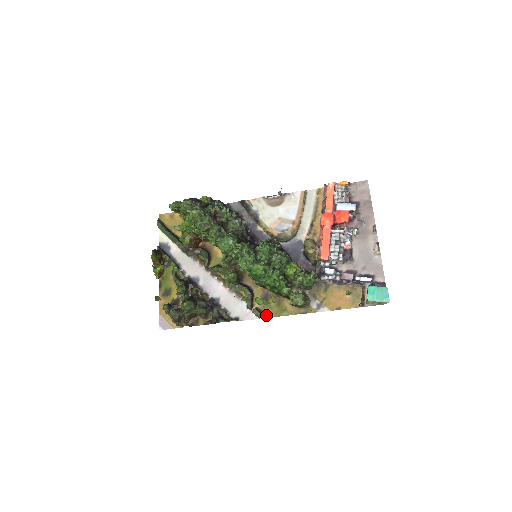
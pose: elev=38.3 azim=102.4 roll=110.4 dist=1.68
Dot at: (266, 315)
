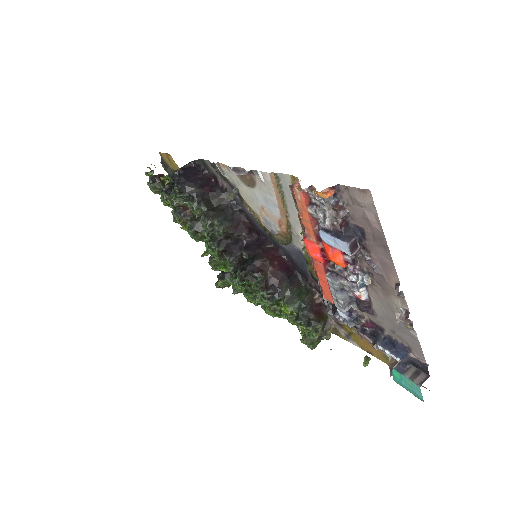
Dot at: occluded
